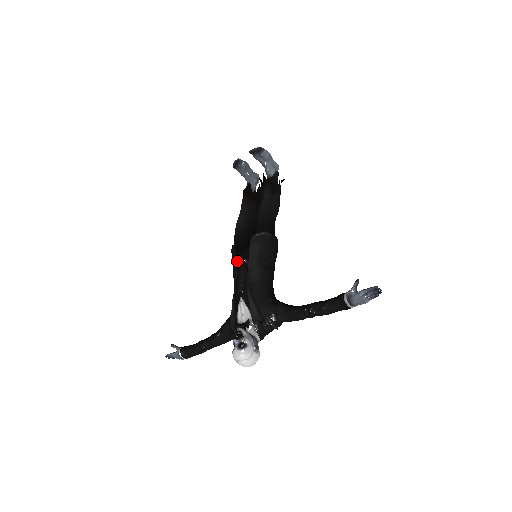
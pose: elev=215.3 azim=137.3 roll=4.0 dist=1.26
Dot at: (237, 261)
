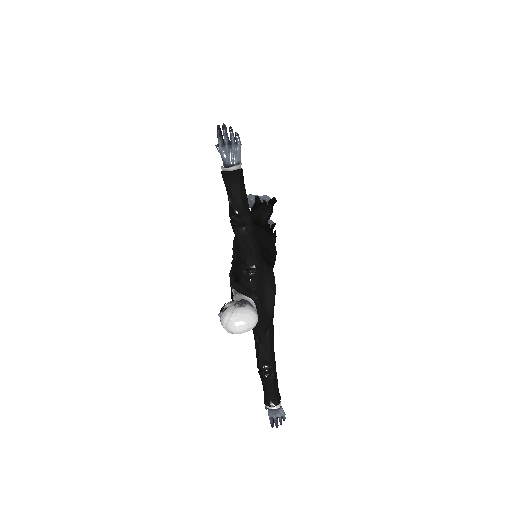
Dot at: occluded
